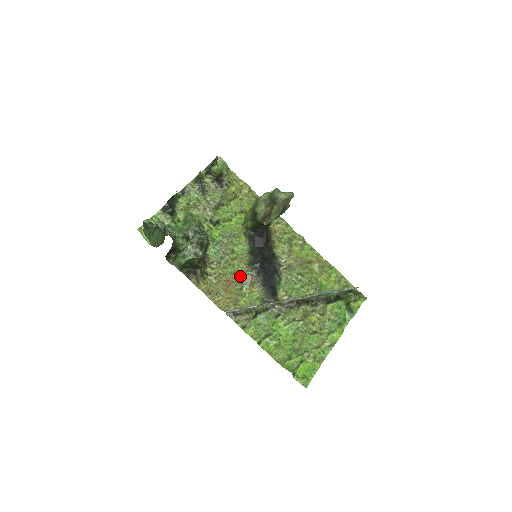
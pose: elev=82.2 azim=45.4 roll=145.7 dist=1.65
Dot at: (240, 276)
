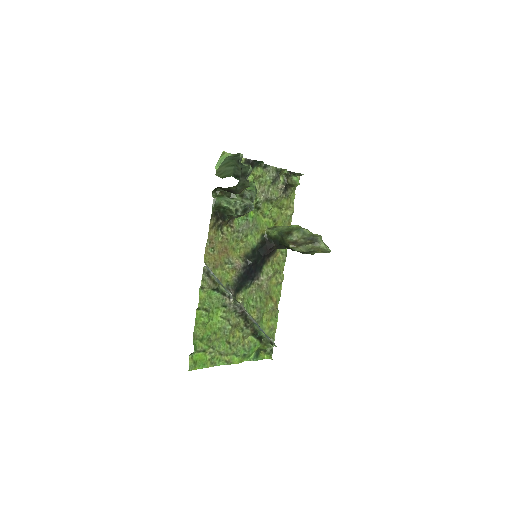
Dot at: (234, 255)
